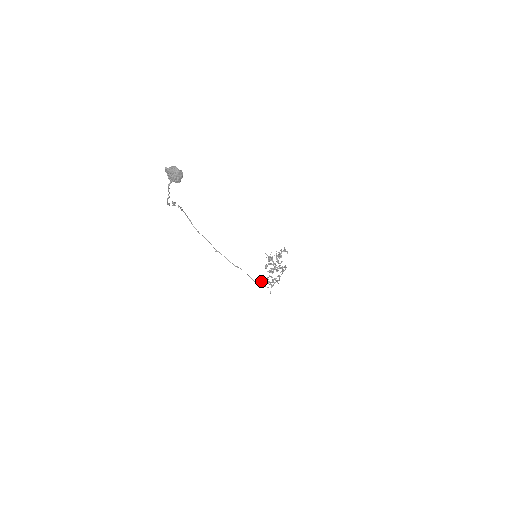
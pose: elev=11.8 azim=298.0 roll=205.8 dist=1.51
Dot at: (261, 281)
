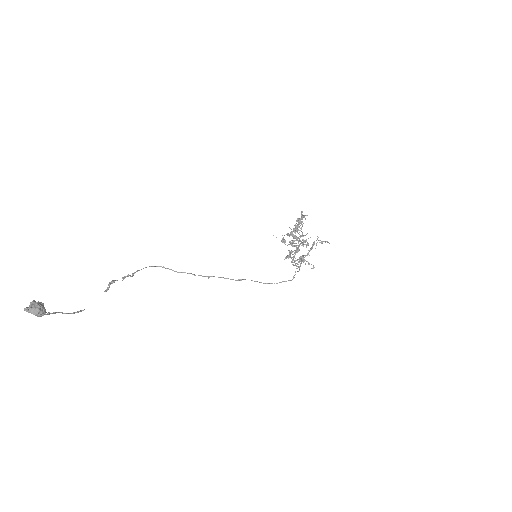
Dot at: occluded
